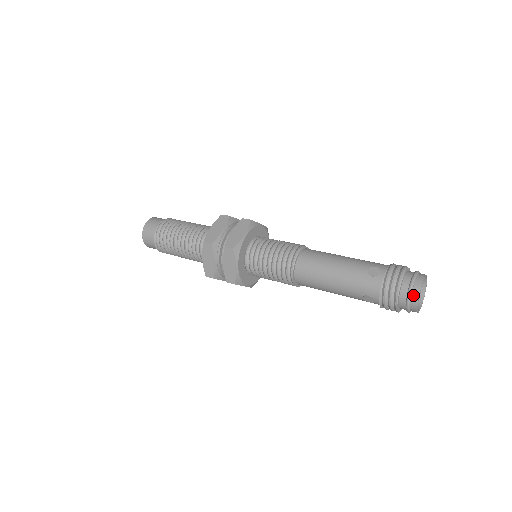
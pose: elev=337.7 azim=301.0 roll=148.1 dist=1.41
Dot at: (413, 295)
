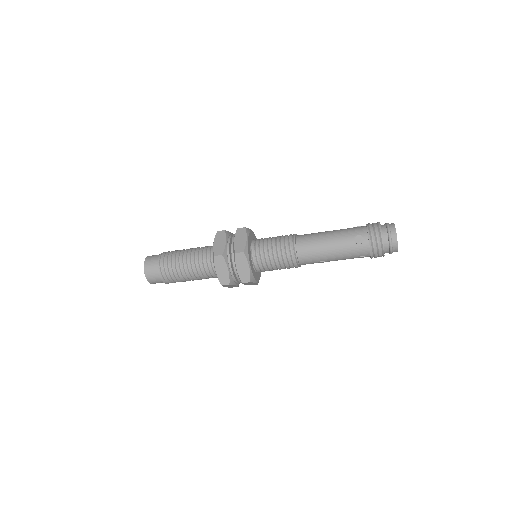
Dot at: (390, 225)
